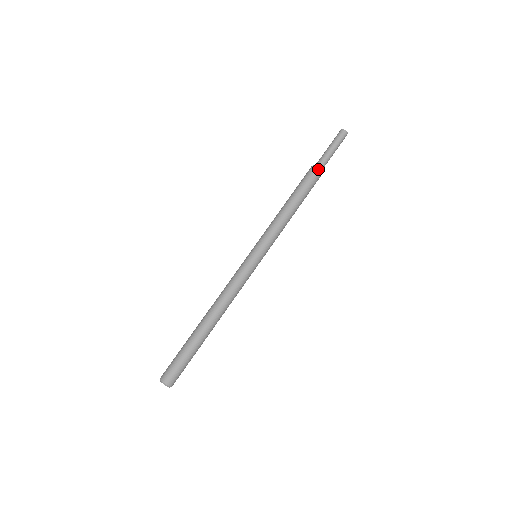
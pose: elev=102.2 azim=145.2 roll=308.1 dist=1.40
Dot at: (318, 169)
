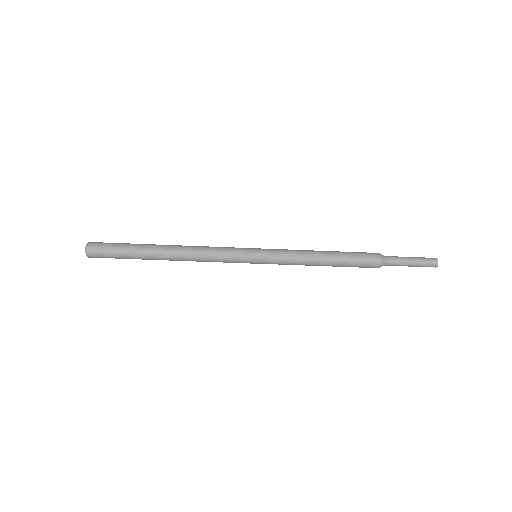
Dot at: (378, 267)
